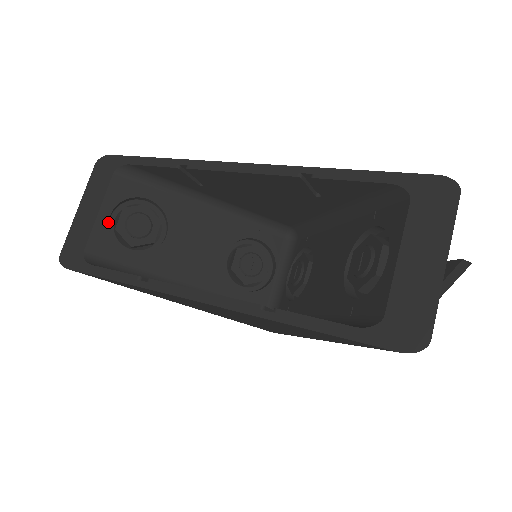
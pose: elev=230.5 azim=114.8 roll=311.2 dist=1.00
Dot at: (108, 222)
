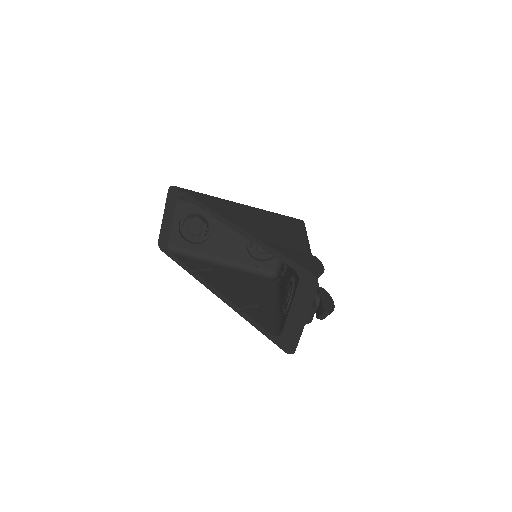
Dot at: (178, 228)
